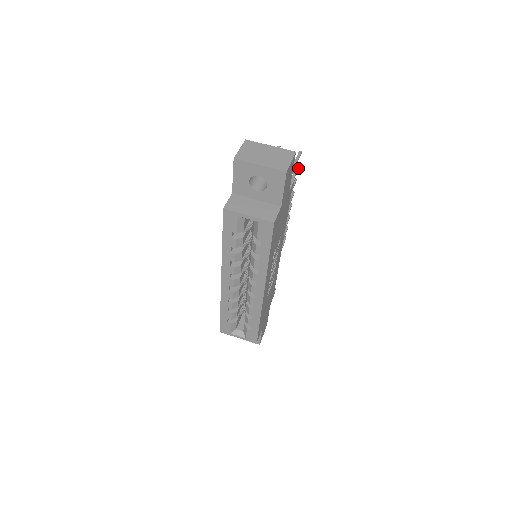
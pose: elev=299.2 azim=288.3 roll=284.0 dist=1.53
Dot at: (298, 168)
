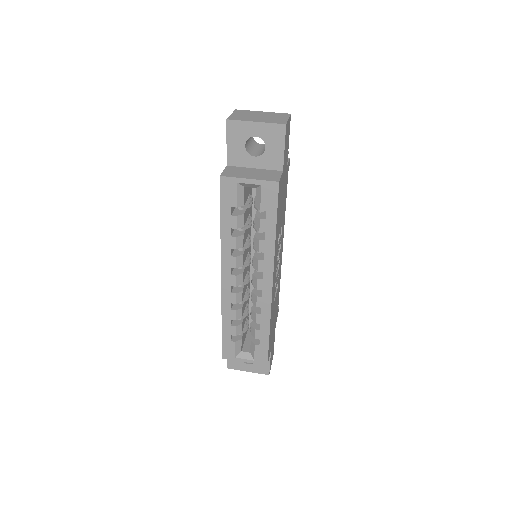
Dot at: occluded
